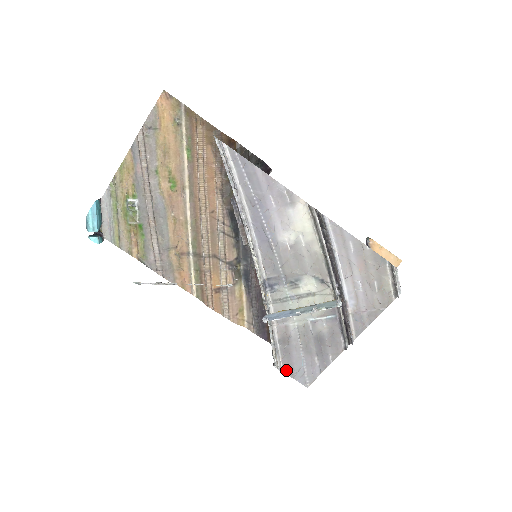
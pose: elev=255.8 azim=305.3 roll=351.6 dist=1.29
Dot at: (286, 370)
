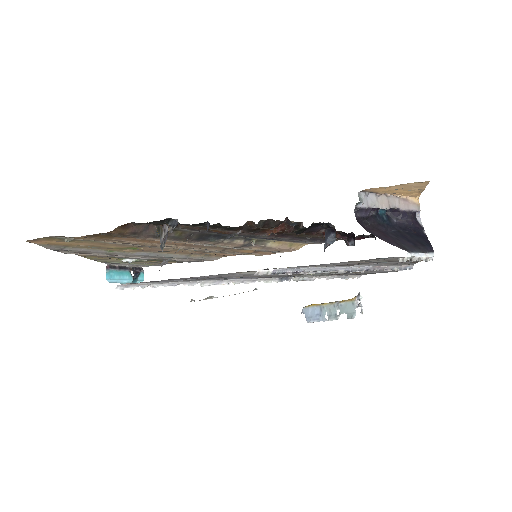
Dot at: (366, 274)
